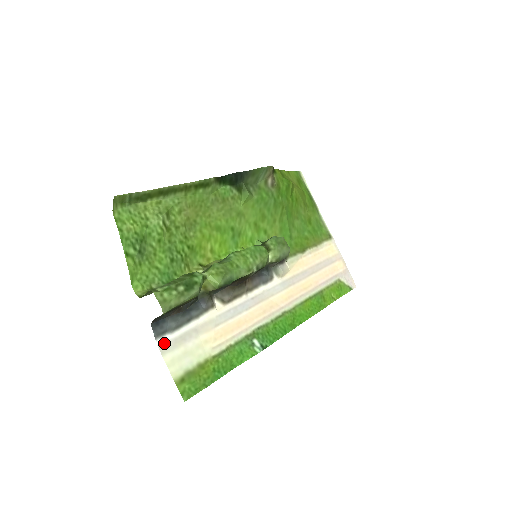
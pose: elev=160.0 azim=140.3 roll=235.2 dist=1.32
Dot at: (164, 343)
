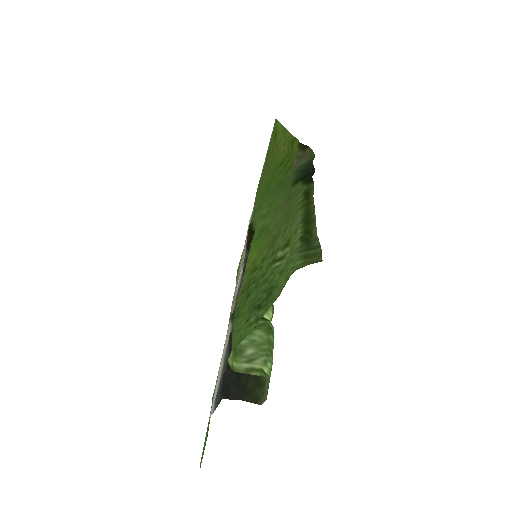
Dot at: (211, 411)
